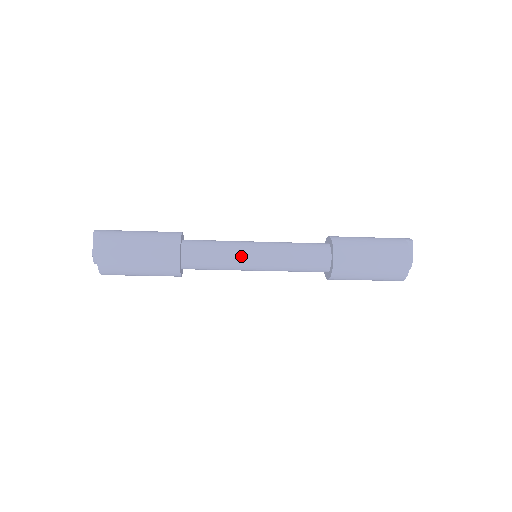
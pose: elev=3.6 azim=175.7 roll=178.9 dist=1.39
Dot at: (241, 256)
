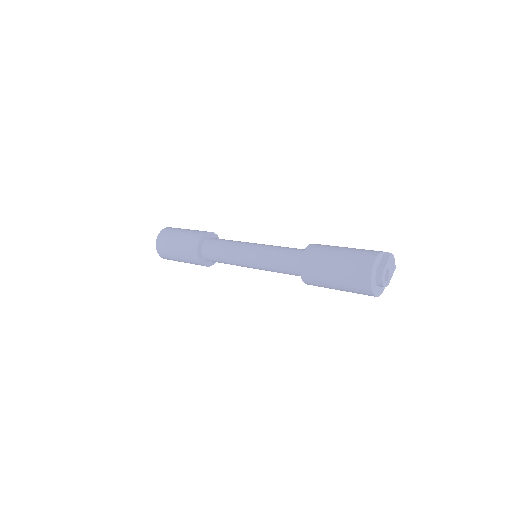
Dot at: (240, 247)
